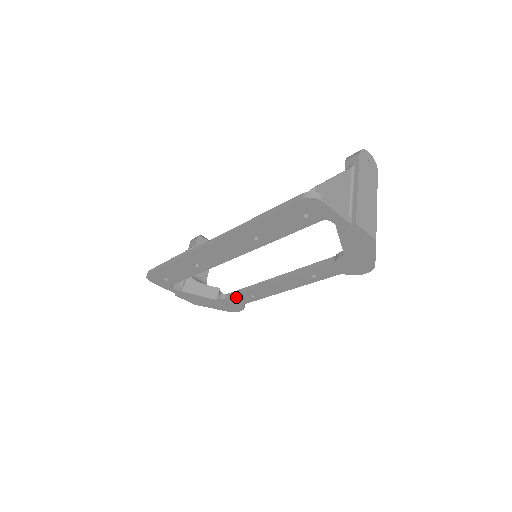
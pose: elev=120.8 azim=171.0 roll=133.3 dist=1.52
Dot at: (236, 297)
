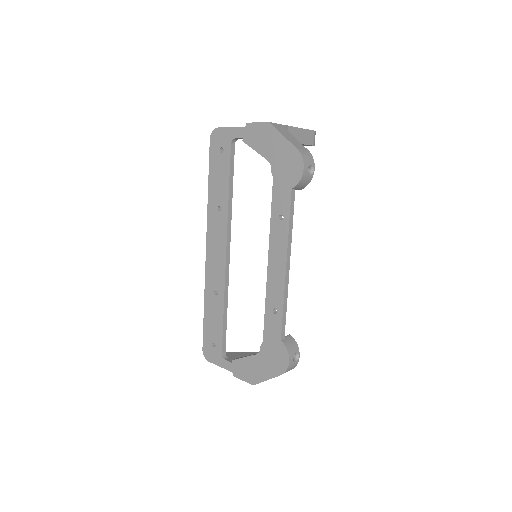
Dot at: (267, 328)
